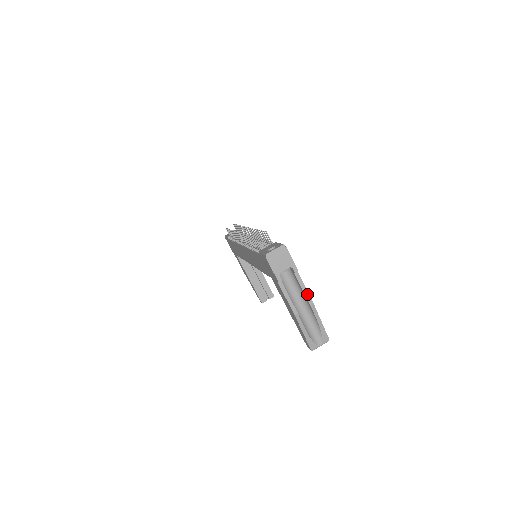
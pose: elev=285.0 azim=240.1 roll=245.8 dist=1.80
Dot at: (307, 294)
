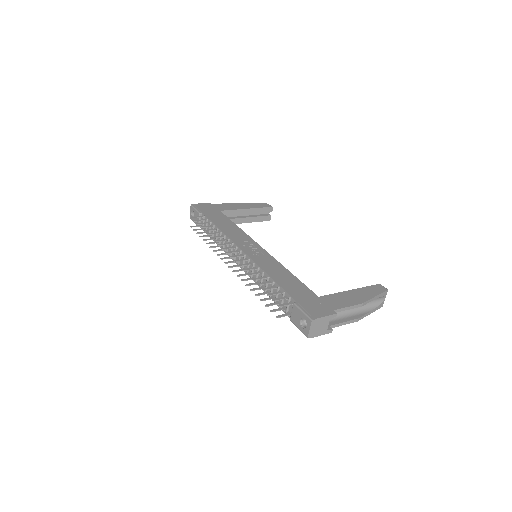
Dot at: (354, 307)
